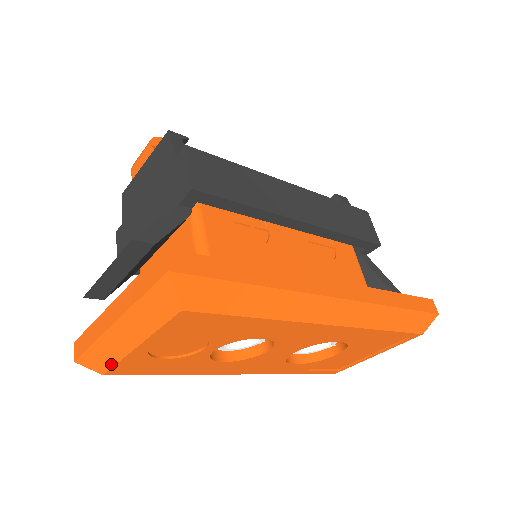
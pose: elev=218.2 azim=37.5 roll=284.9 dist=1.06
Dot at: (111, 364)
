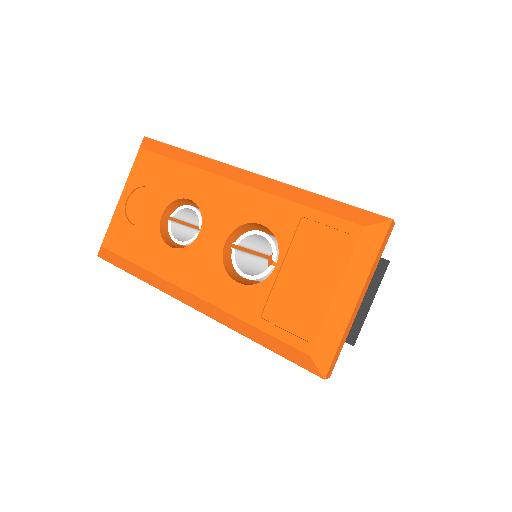
Dot at: (107, 230)
